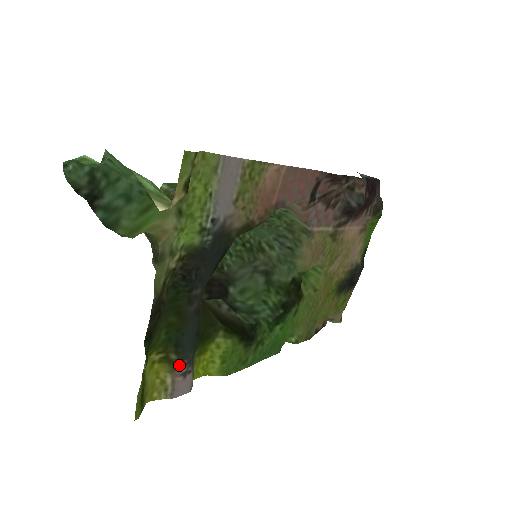
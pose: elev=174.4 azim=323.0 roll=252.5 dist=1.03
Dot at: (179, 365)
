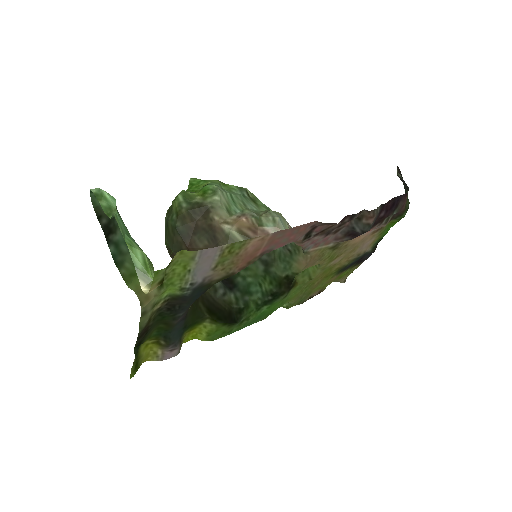
Dot at: (167, 347)
